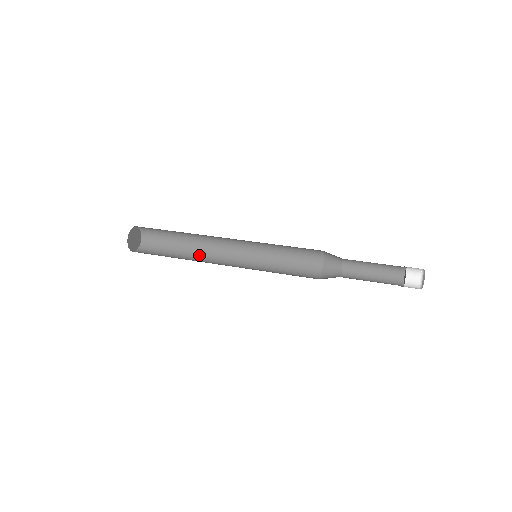
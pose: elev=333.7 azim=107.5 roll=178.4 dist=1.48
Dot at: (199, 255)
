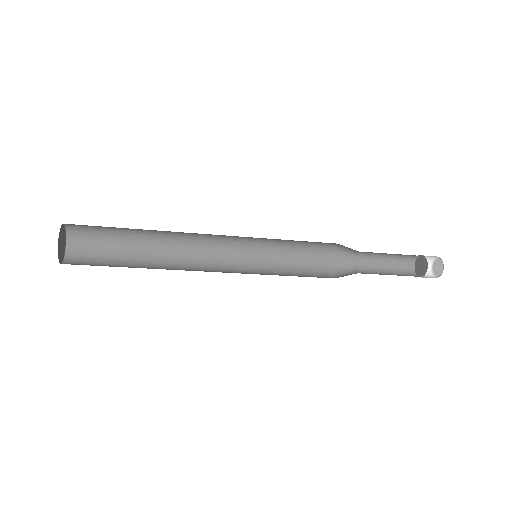
Dot at: occluded
